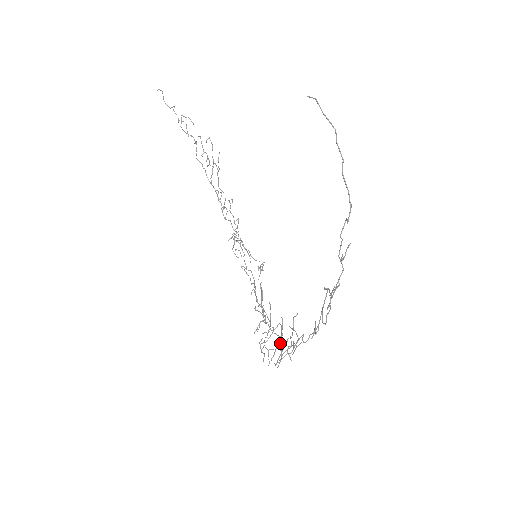
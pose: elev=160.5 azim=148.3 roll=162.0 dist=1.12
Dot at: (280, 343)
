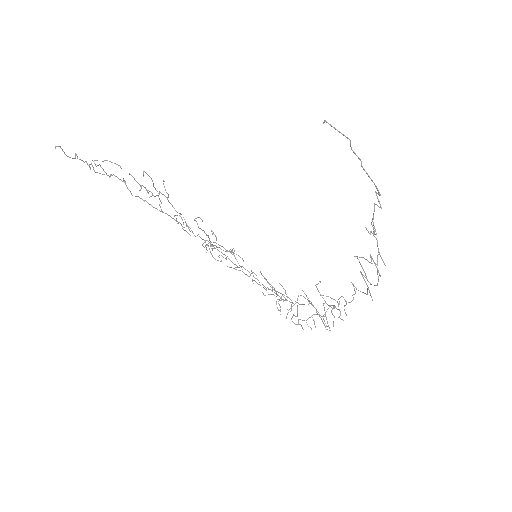
Dot at: (317, 311)
